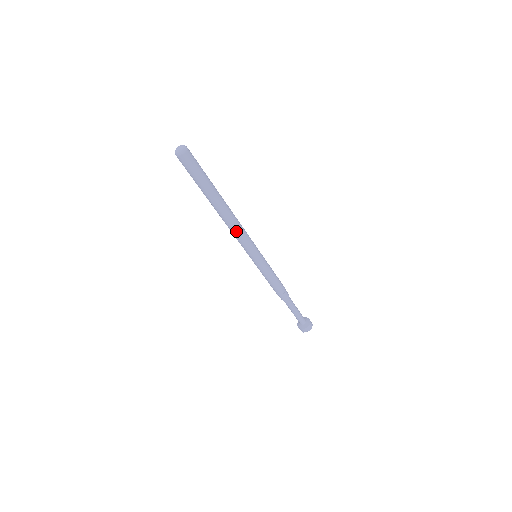
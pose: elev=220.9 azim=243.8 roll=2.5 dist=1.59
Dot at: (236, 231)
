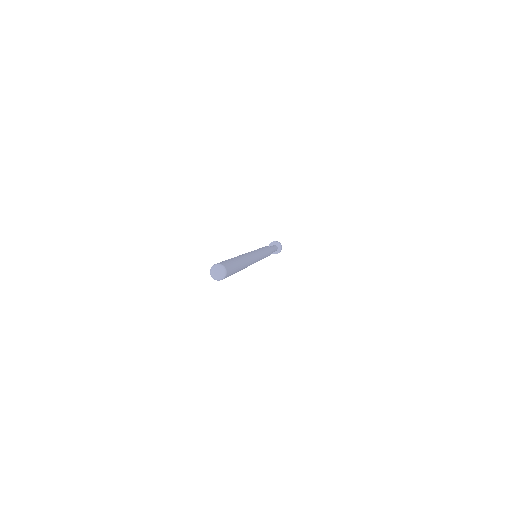
Dot at: occluded
